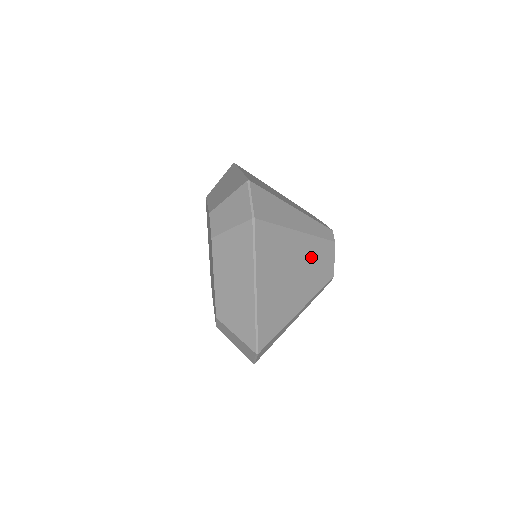
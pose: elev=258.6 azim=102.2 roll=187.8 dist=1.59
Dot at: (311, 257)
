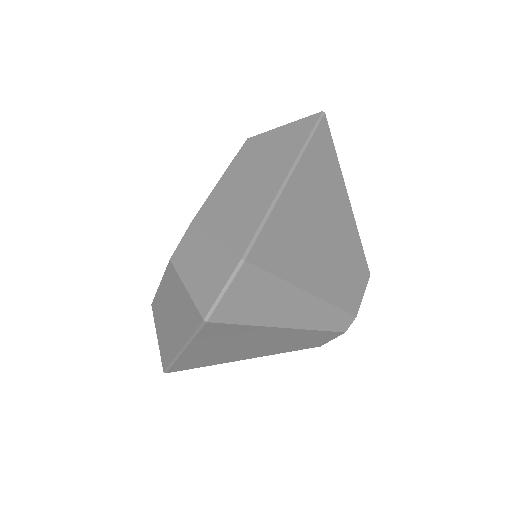
Dot at: (293, 339)
